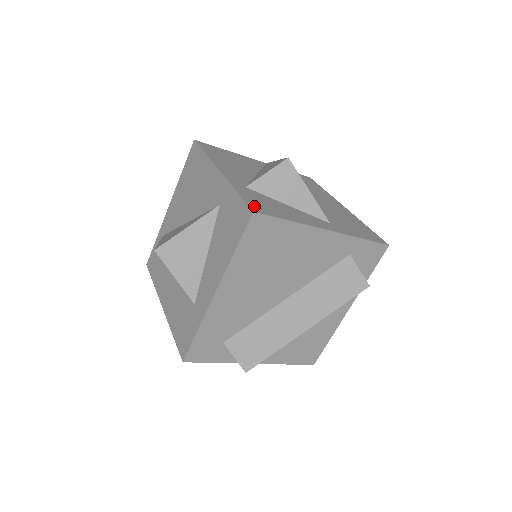
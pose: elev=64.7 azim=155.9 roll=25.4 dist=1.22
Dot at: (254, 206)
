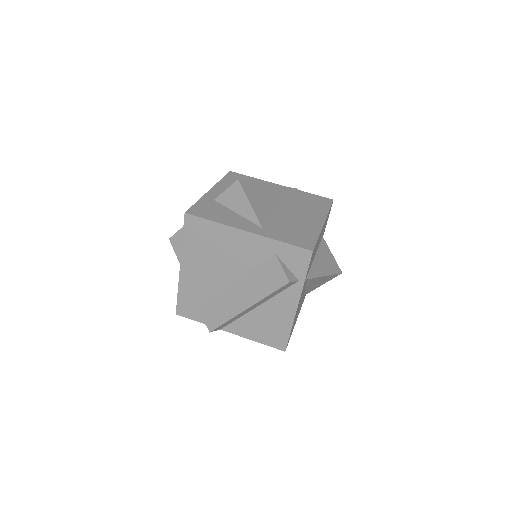
Dot at: (193, 210)
